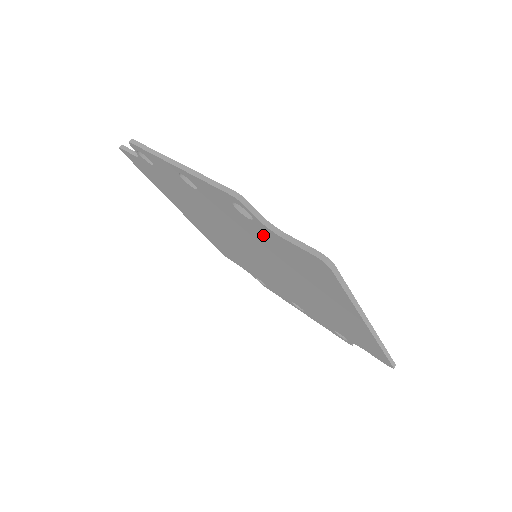
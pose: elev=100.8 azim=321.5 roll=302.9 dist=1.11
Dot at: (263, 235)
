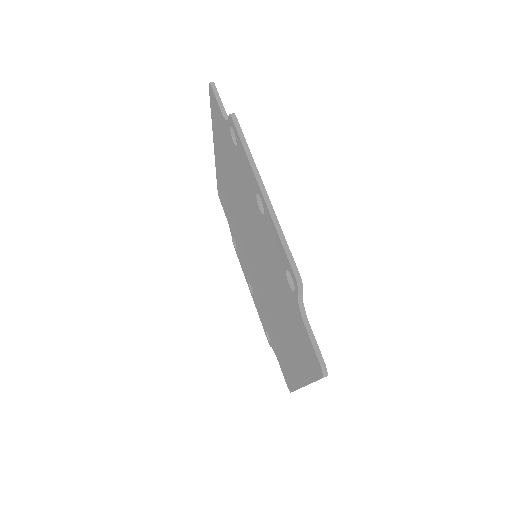
Dot at: (288, 295)
